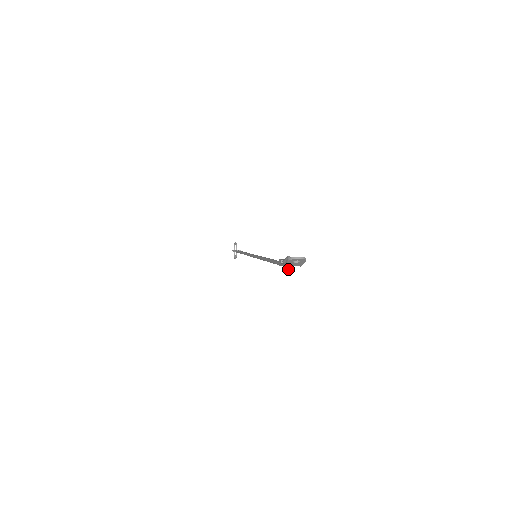
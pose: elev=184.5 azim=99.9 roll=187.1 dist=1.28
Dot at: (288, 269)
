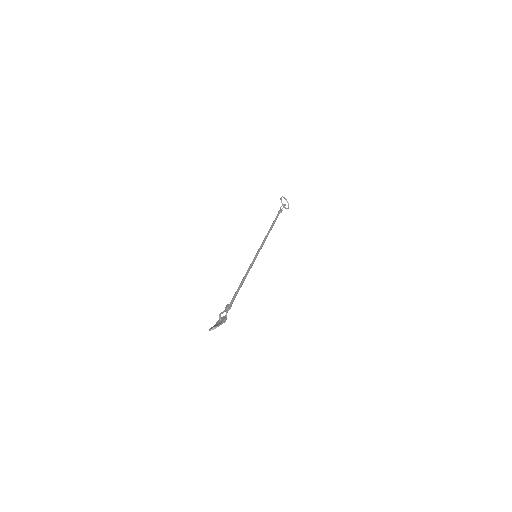
Dot at: occluded
